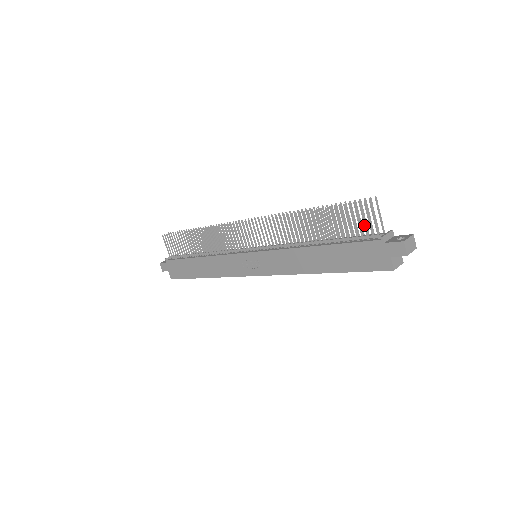
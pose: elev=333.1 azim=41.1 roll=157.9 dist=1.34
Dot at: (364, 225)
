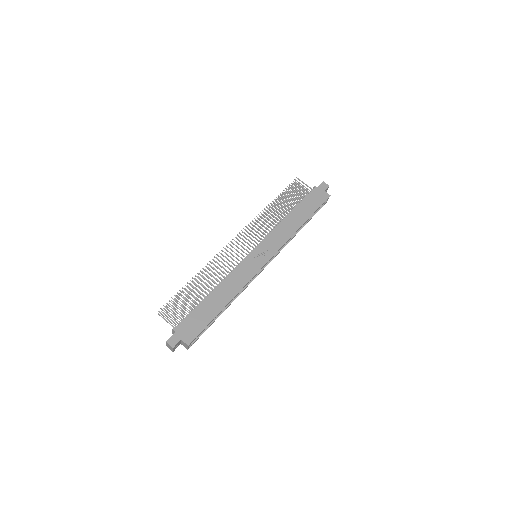
Dot at: (303, 189)
